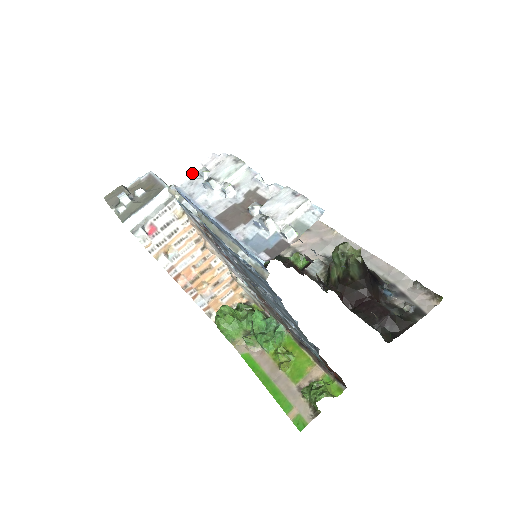
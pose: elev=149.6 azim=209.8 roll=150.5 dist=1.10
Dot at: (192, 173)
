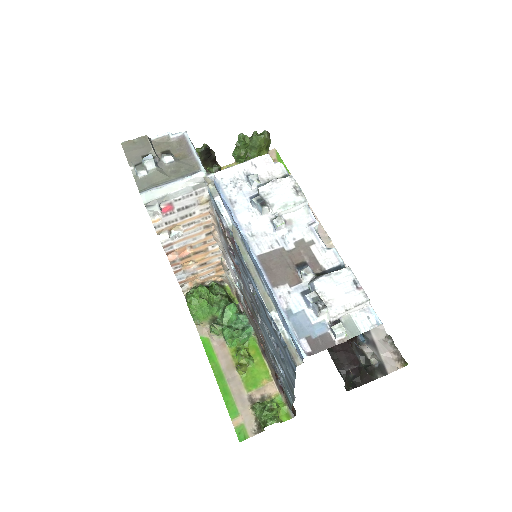
Dot at: (237, 168)
